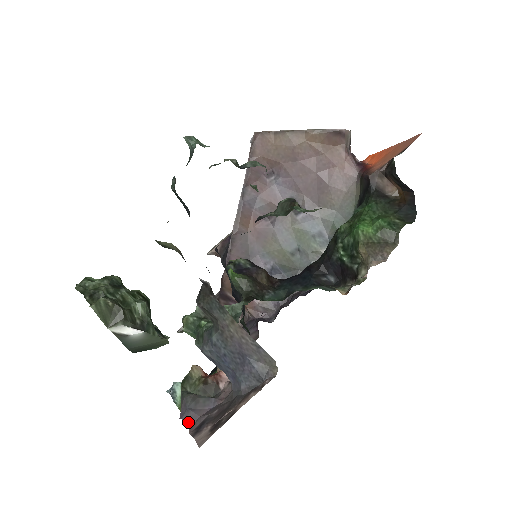
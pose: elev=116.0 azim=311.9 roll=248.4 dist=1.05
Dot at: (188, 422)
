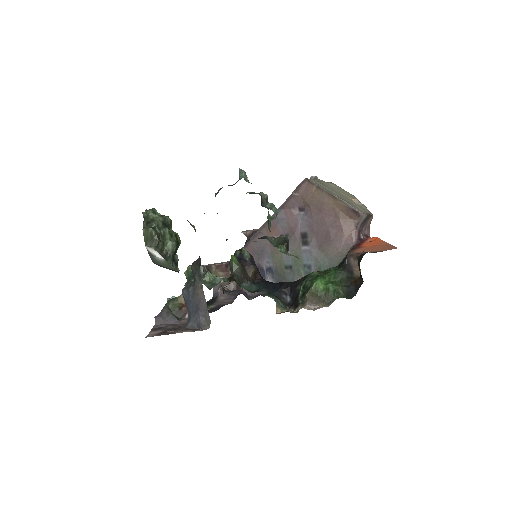
Dot at: (157, 322)
